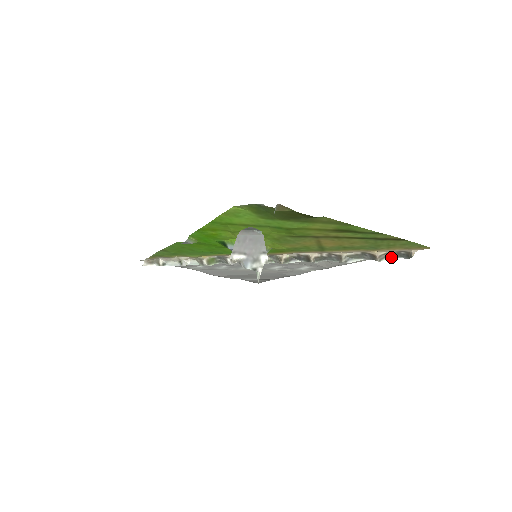
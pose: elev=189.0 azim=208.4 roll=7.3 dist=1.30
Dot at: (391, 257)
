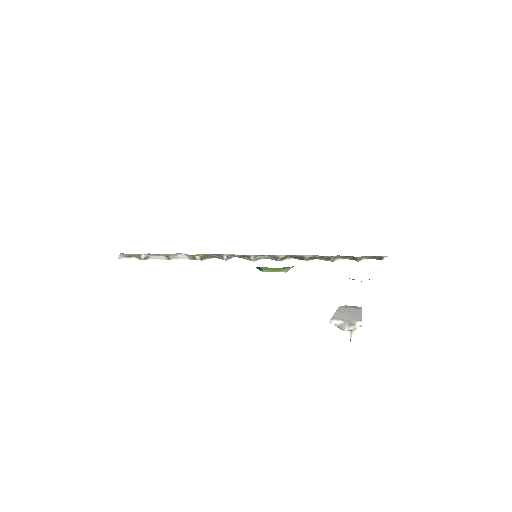
Dot at: (367, 258)
